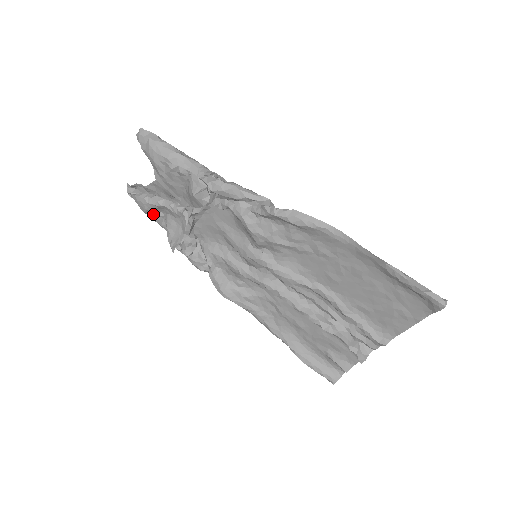
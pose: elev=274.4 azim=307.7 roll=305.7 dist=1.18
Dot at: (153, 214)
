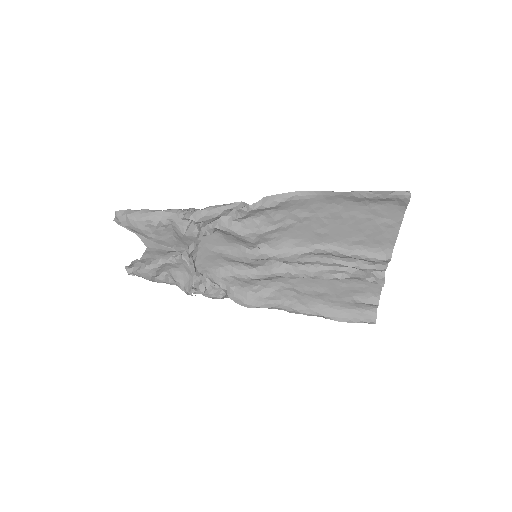
Dot at: (158, 277)
